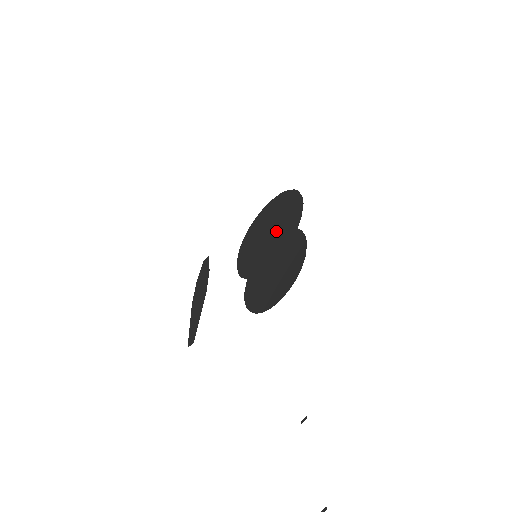
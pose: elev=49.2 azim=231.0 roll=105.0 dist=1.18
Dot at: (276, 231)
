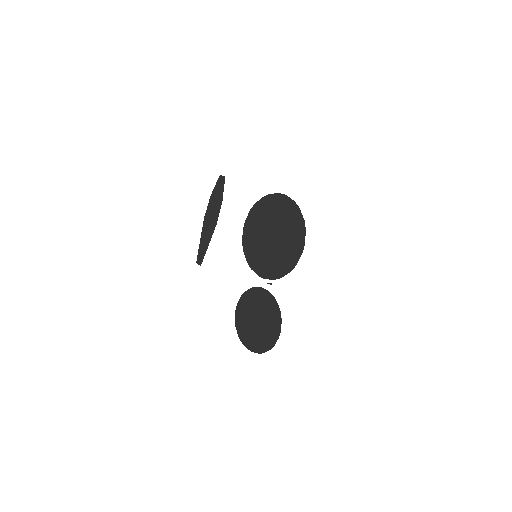
Dot at: (277, 247)
